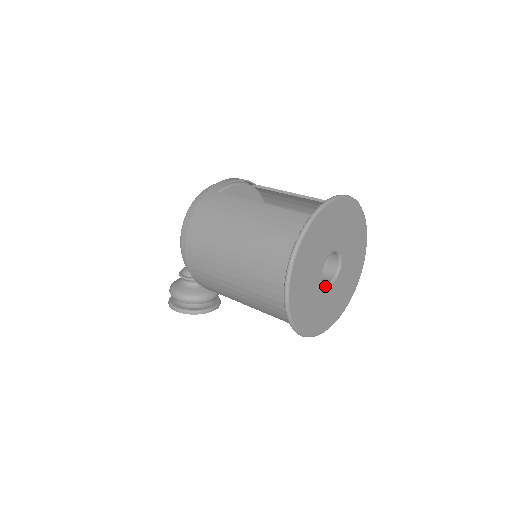
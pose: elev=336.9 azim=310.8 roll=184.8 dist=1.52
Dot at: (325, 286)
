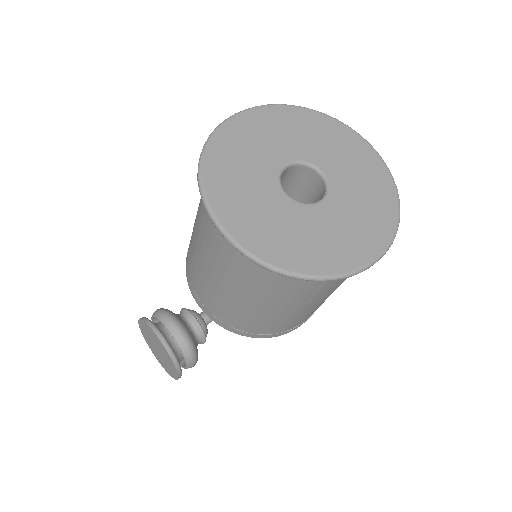
Dot at: (278, 183)
